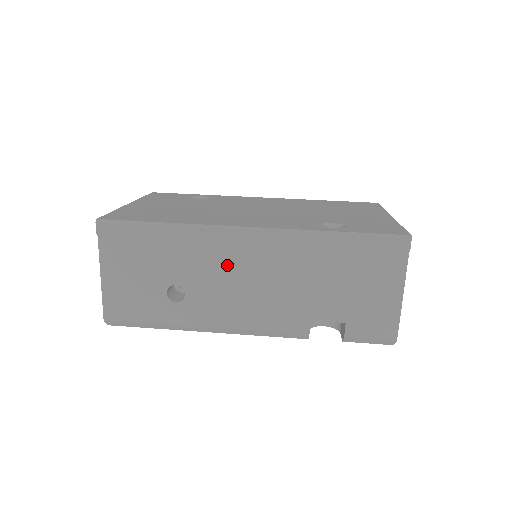
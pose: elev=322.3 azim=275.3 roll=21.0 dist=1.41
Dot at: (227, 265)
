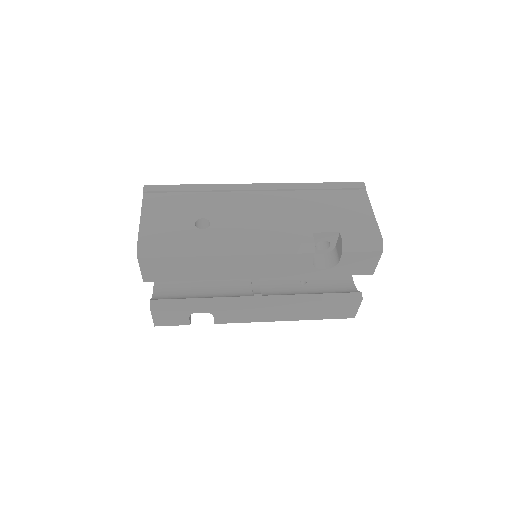
Dot at: (242, 204)
